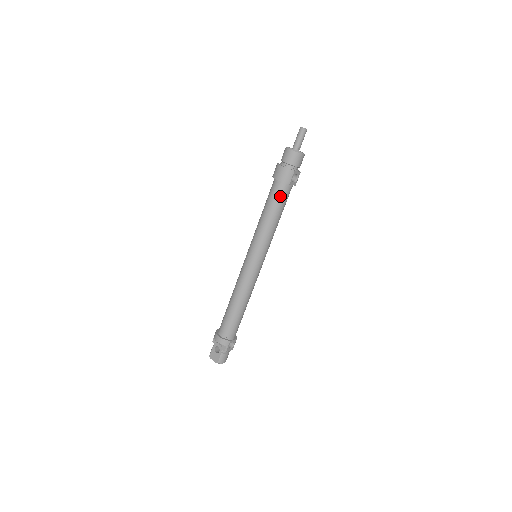
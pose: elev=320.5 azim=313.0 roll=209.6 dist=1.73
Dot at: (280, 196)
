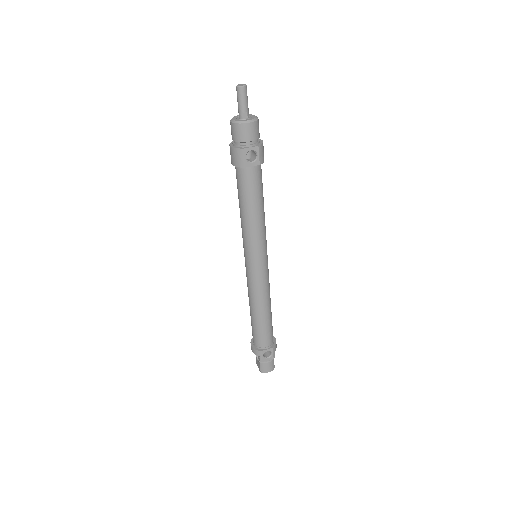
Dot at: (243, 184)
